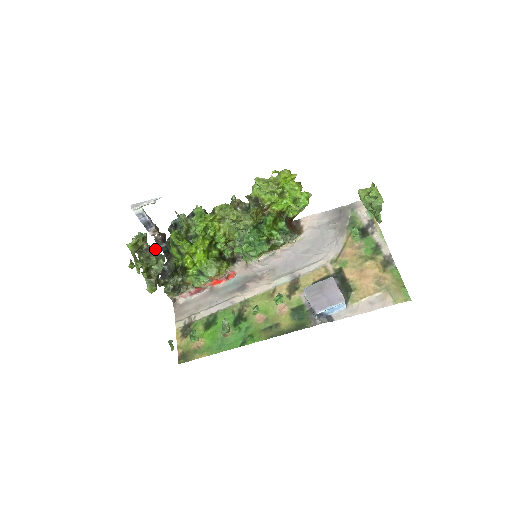
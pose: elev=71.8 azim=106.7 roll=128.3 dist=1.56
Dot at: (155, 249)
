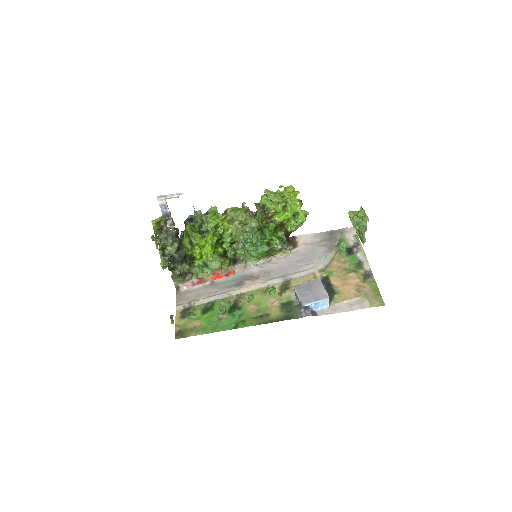
Dot at: occluded
